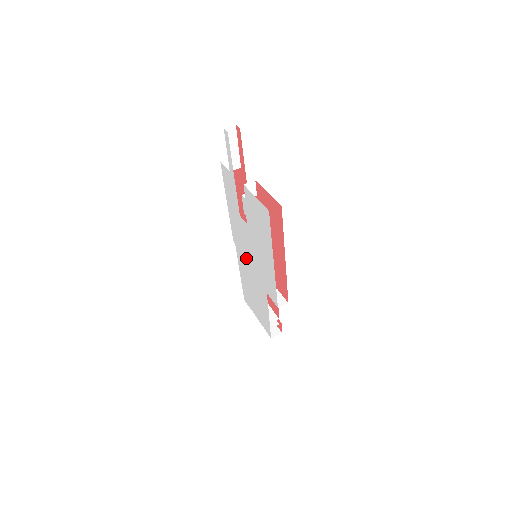
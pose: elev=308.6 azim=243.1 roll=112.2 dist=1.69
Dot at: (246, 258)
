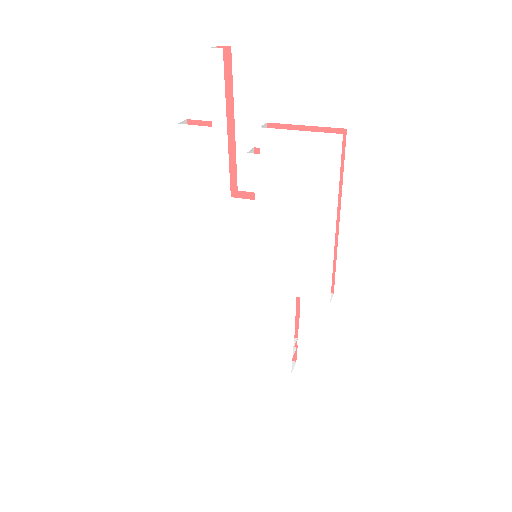
Dot at: (236, 269)
